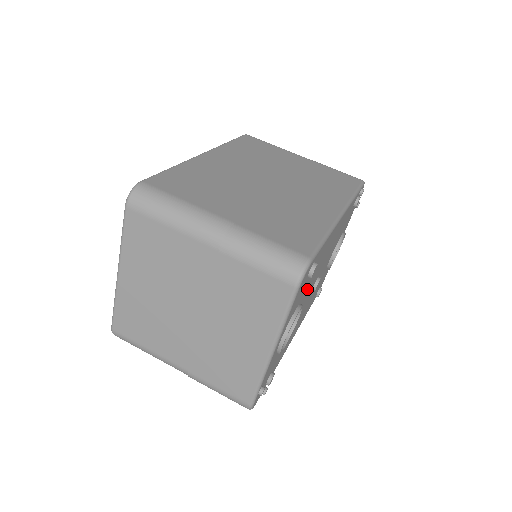
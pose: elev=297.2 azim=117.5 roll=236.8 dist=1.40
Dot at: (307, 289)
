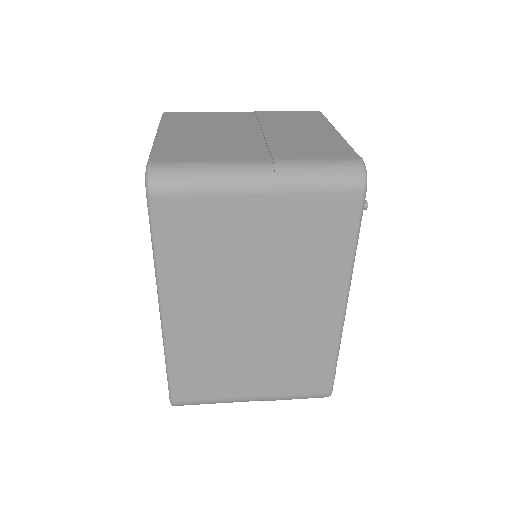
Dot at: occluded
